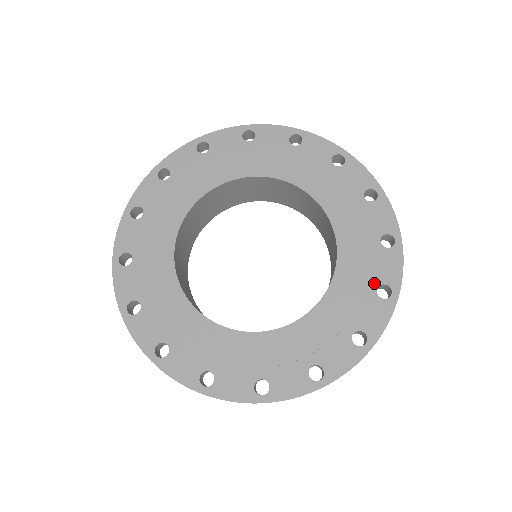
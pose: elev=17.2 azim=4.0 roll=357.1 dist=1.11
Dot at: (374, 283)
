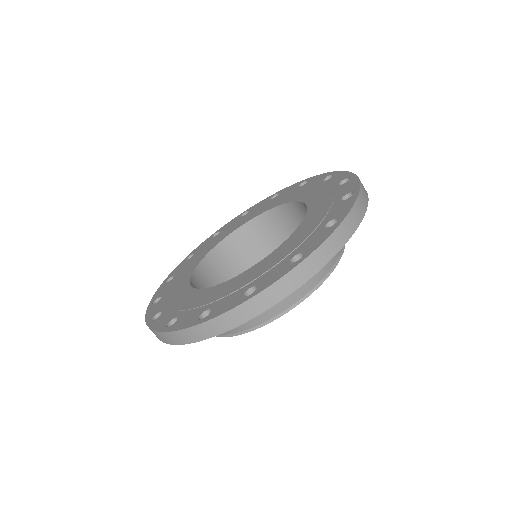
Dot at: (338, 199)
